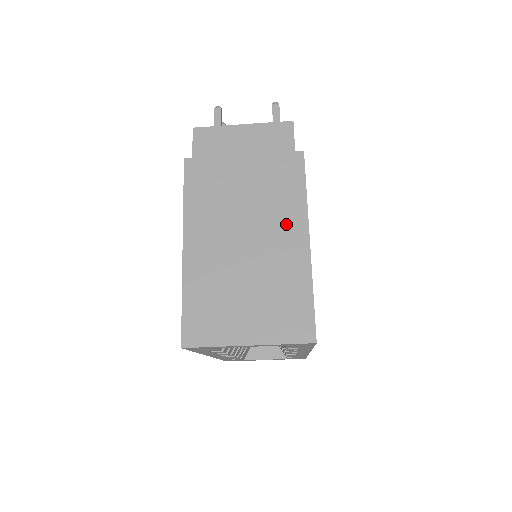
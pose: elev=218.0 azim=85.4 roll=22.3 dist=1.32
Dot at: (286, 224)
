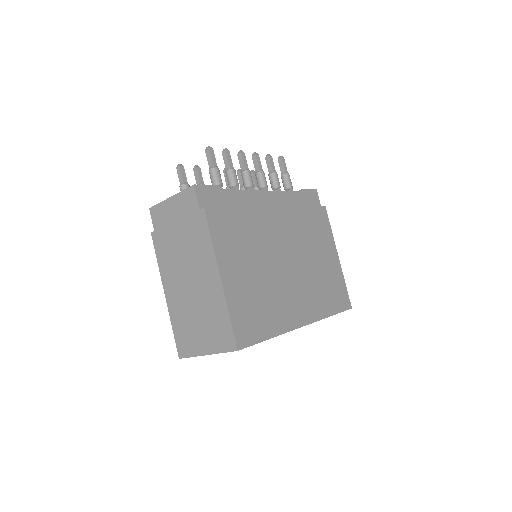
Dot at: (206, 268)
